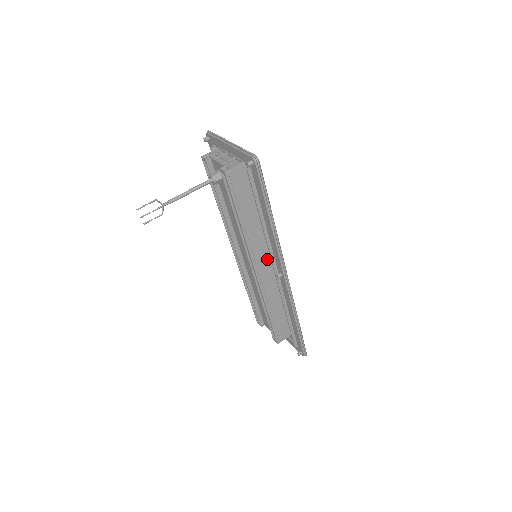
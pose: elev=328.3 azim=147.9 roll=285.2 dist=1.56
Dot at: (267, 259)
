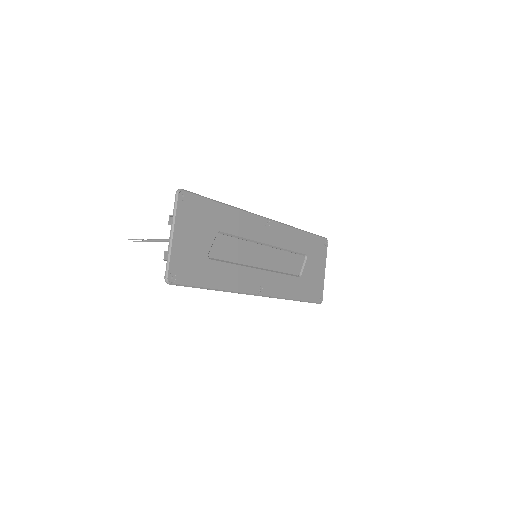
Dot at: occluded
